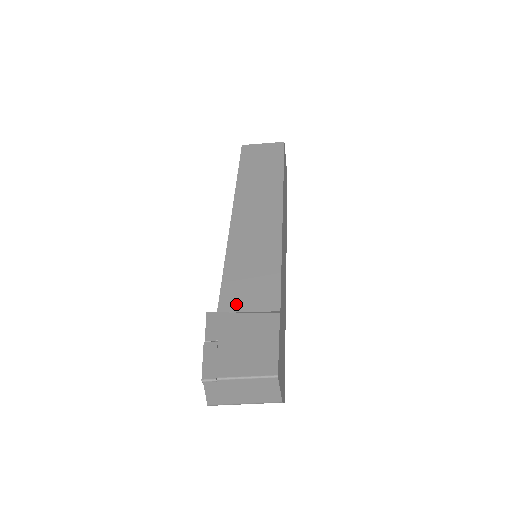
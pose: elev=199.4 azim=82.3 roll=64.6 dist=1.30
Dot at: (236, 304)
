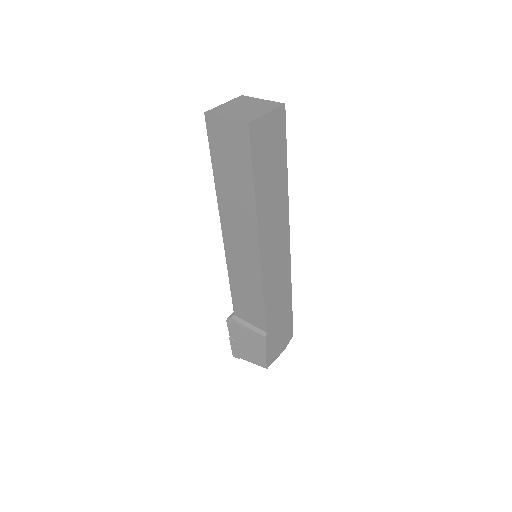
Dot at: (242, 315)
